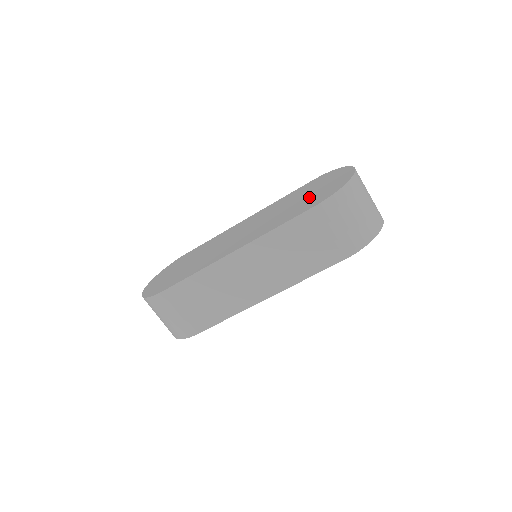
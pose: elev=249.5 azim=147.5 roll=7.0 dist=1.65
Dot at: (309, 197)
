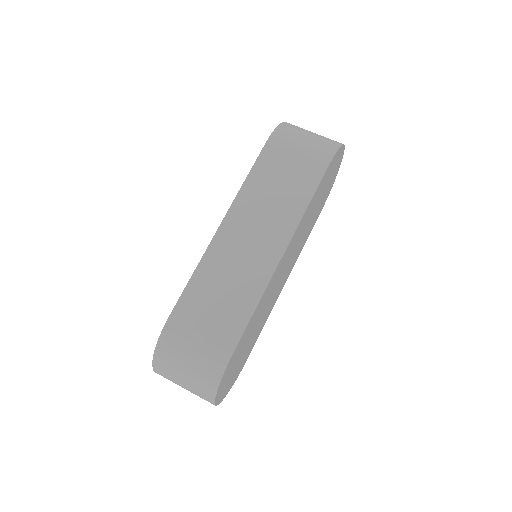
Dot at: occluded
